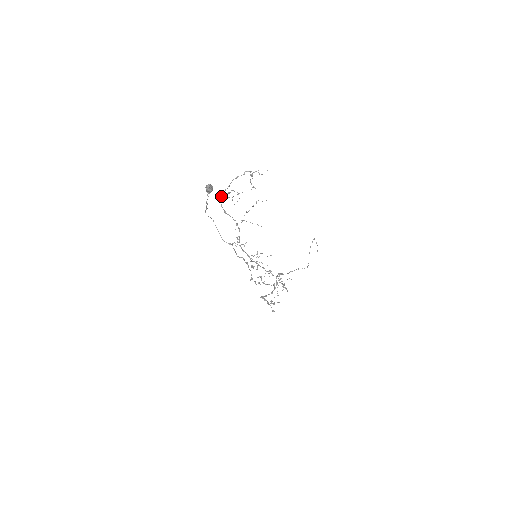
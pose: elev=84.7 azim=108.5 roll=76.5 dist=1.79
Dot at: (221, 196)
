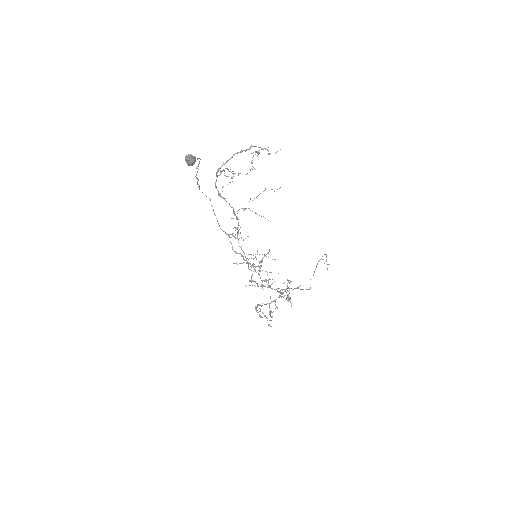
Dot at: (216, 172)
